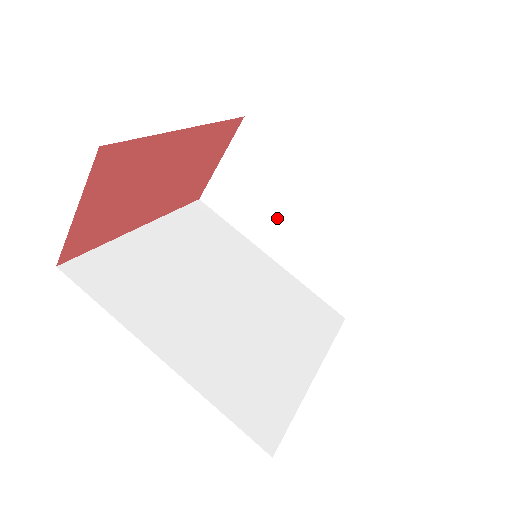
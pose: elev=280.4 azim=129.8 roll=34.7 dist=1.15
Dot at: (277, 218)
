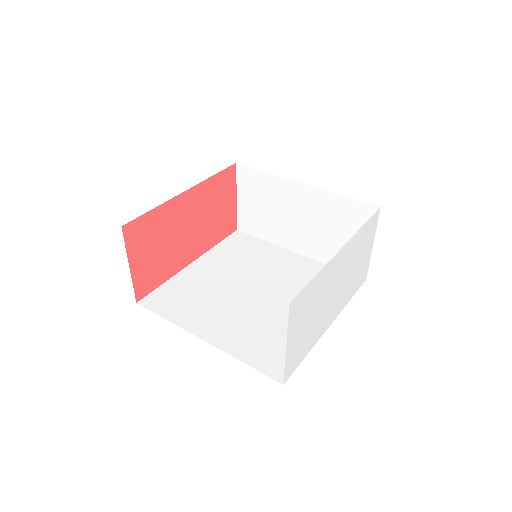
Dot at: (287, 223)
